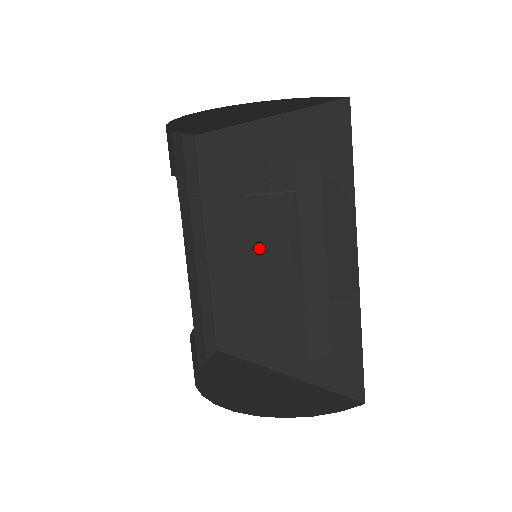
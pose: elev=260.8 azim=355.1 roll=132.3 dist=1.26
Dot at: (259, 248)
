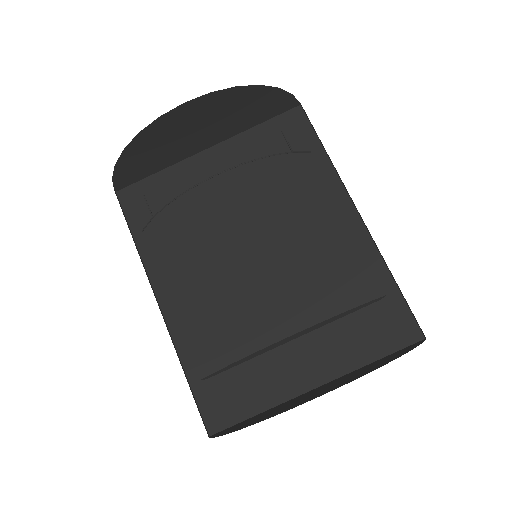
Dot at: (254, 249)
